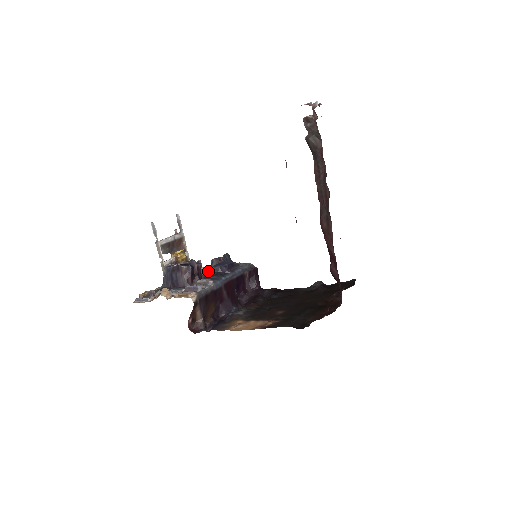
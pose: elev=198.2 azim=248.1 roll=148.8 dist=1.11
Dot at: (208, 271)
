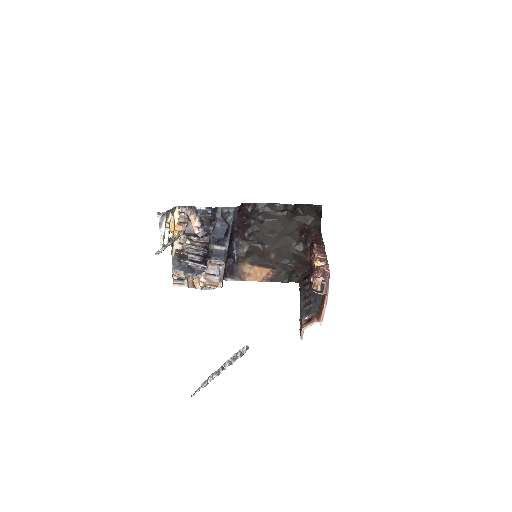
Dot at: (206, 234)
